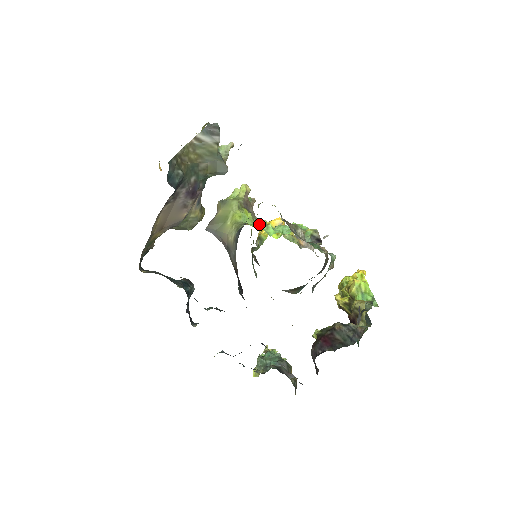
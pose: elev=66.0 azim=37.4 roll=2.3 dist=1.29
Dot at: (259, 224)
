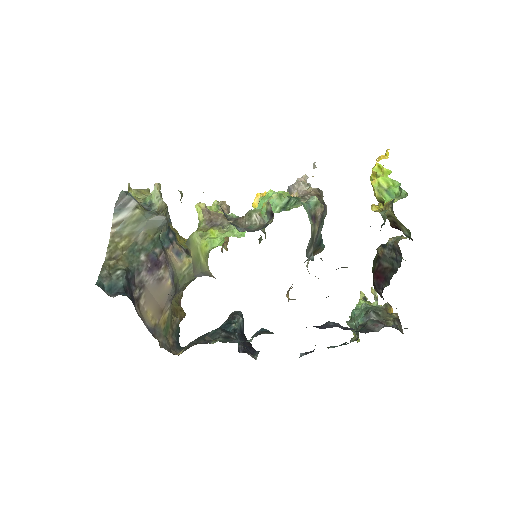
Dot at: (228, 234)
